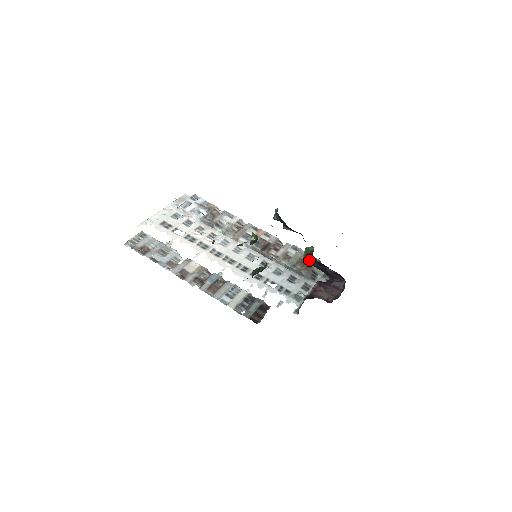
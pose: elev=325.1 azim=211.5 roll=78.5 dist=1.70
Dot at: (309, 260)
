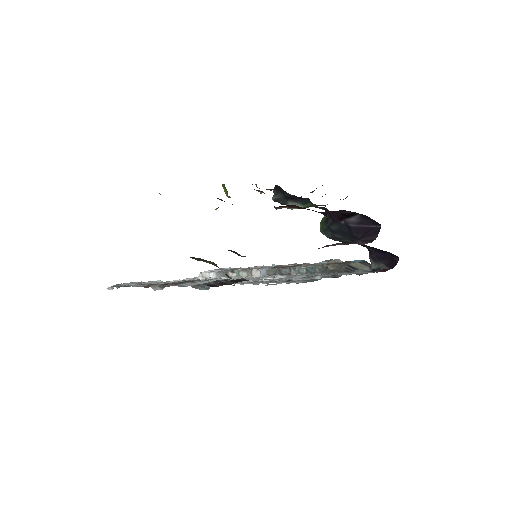
Dot at: (326, 231)
